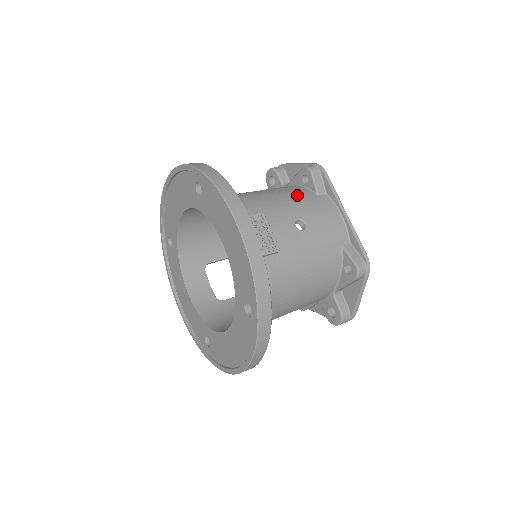
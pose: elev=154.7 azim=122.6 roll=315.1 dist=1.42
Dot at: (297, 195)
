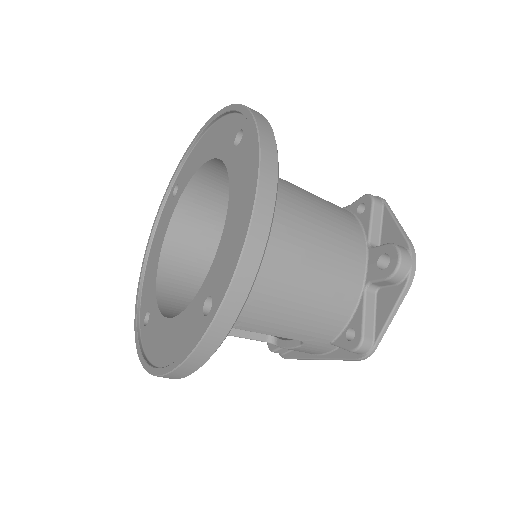
Dot at: occluded
